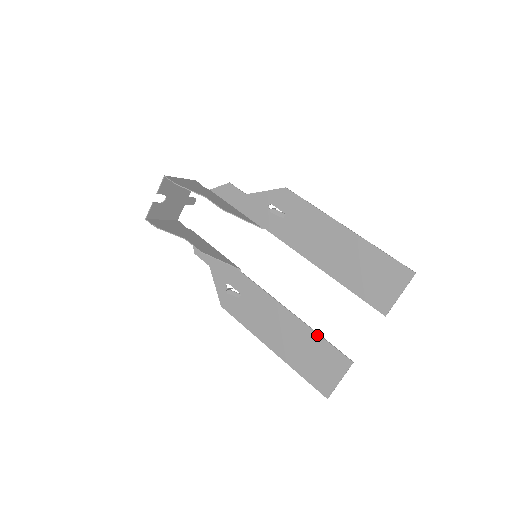
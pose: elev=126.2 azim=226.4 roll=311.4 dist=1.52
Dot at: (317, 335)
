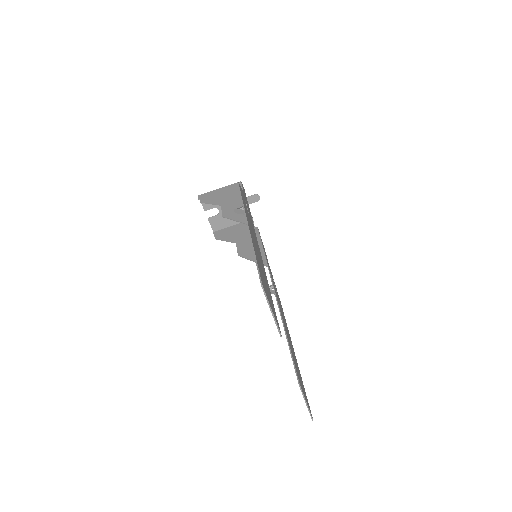
Dot at: (288, 345)
